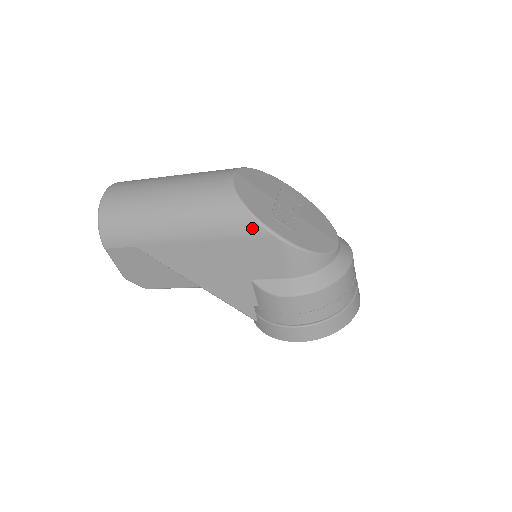
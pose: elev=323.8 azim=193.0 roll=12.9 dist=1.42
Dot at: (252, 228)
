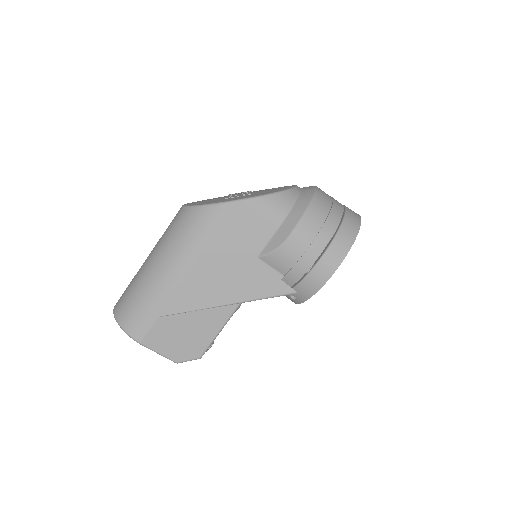
Dot at: (218, 213)
